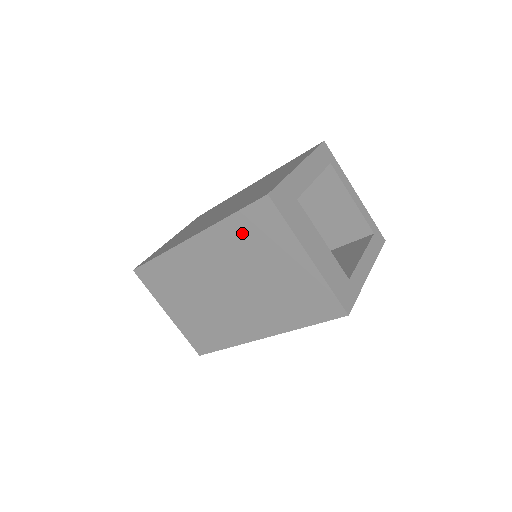
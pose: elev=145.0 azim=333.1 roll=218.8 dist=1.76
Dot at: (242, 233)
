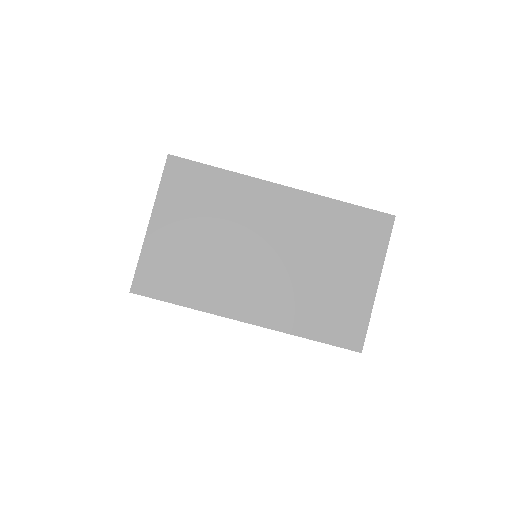
Dot at: (341, 222)
